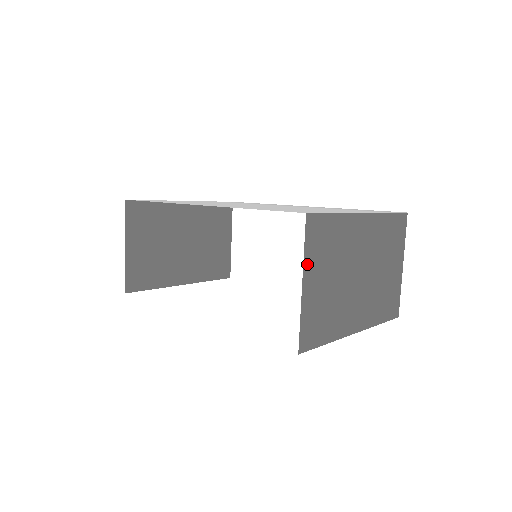
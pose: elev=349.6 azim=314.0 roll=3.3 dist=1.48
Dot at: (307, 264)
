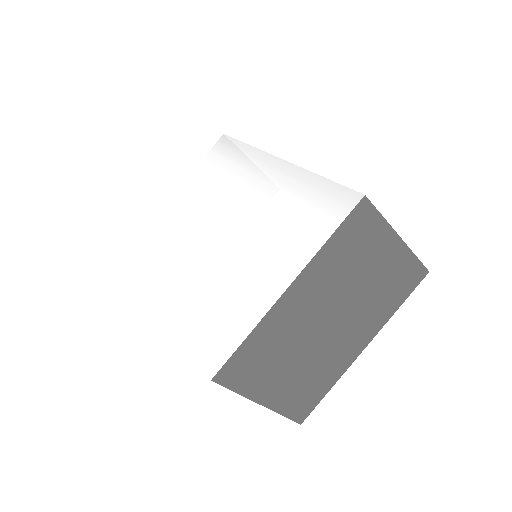
Dot at: (251, 393)
